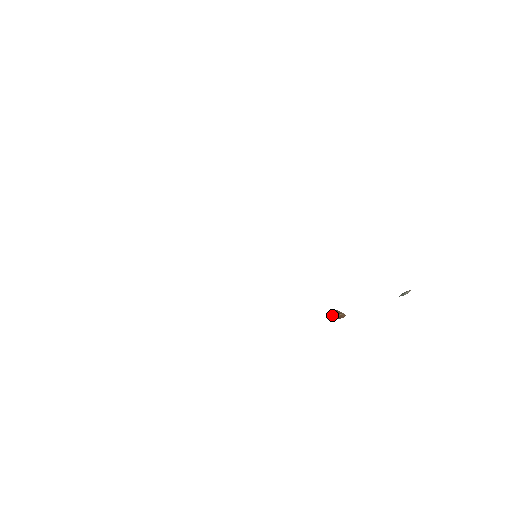
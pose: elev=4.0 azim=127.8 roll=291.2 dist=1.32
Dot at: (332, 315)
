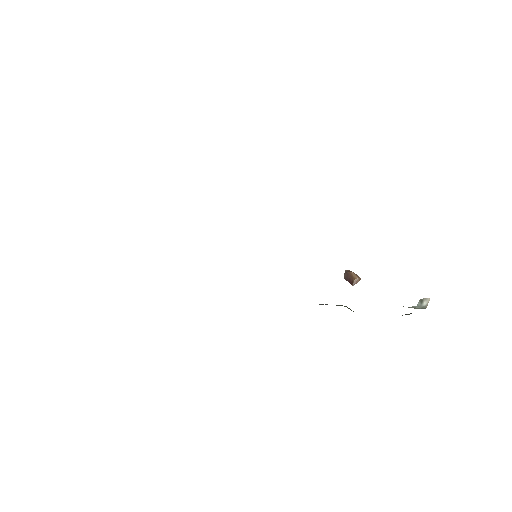
Dot at: (346, 278)
